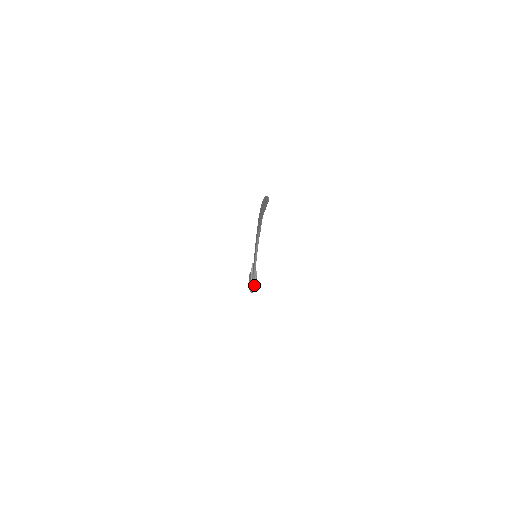
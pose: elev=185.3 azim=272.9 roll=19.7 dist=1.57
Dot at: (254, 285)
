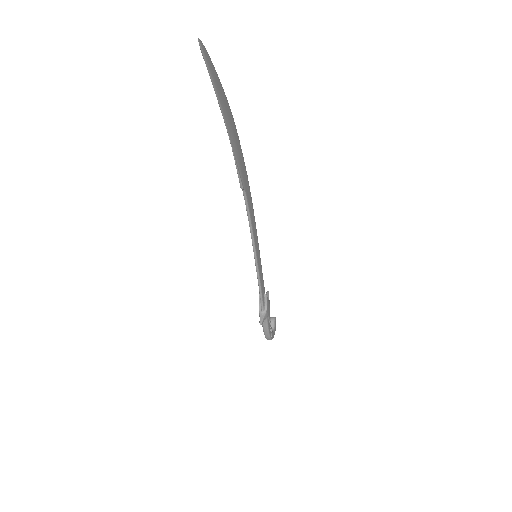
Dot at: (263, 316)
